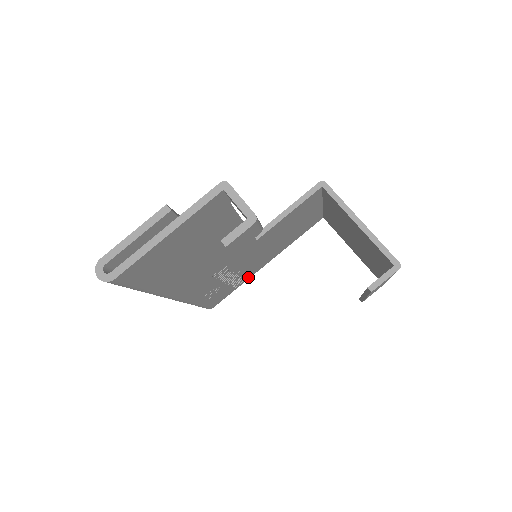
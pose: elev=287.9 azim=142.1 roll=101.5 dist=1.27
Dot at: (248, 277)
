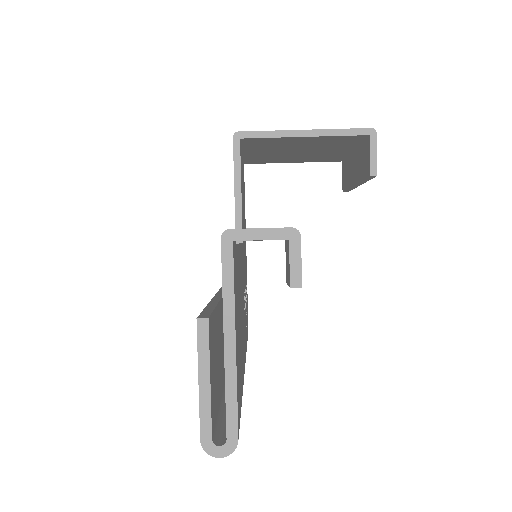
Dot at: occluded
